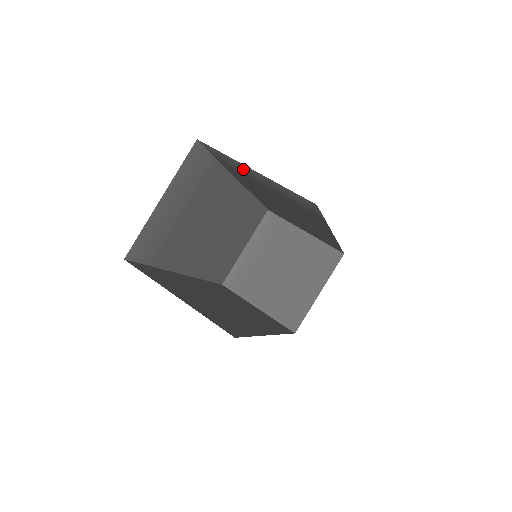
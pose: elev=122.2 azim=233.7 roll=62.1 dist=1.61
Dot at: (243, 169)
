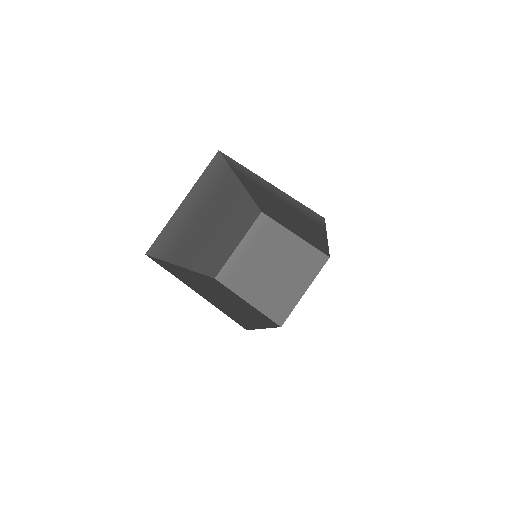
Dot at: (257, 180)
